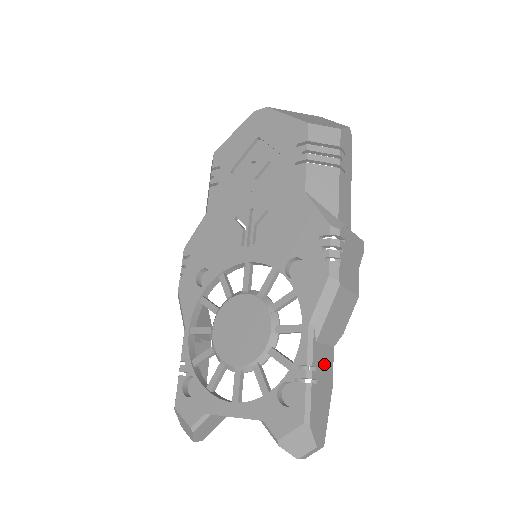
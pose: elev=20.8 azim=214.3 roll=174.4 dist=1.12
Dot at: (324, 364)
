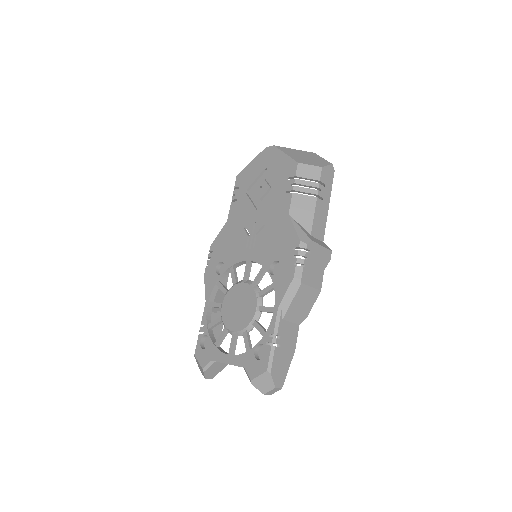
Dot at: (288, 335)
